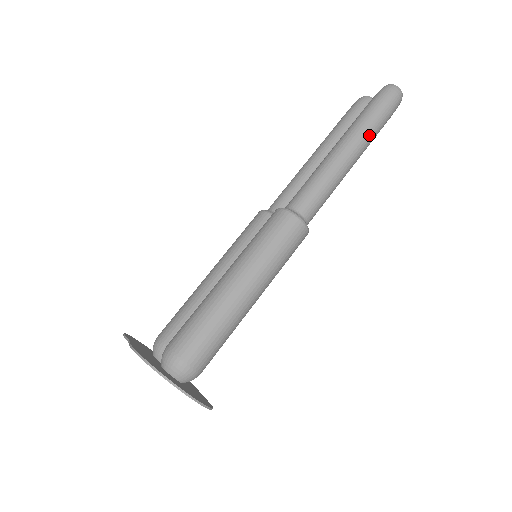
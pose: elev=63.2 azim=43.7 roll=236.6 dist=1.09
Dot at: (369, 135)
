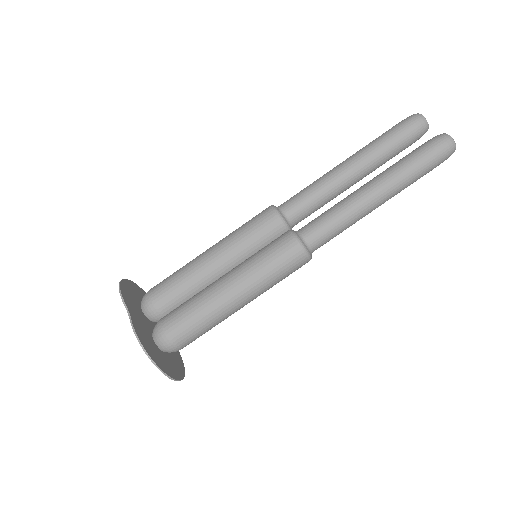
Dot at: (403, 188)
